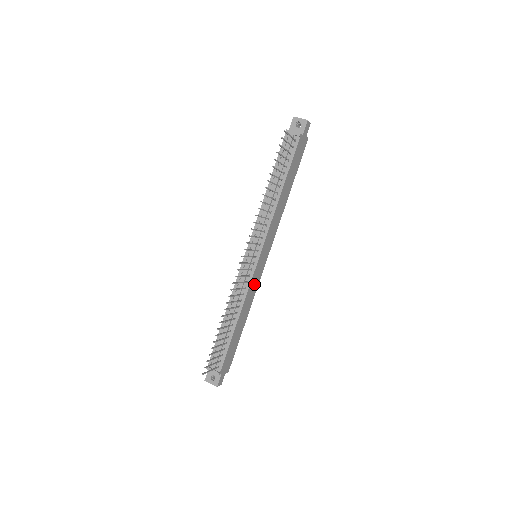
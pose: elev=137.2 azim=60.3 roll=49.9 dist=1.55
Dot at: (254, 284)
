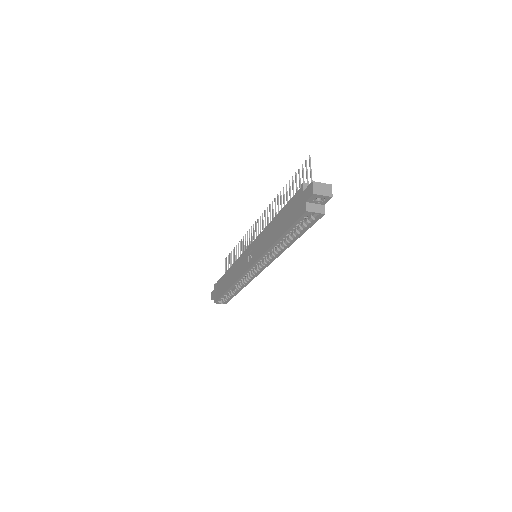
Dot at: occluded
